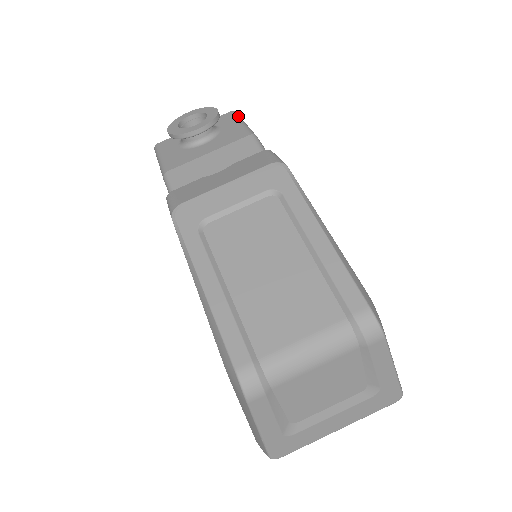
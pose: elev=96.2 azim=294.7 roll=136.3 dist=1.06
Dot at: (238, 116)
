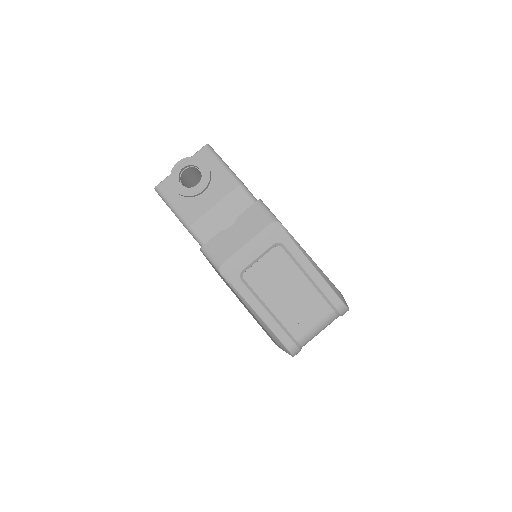
Dot at: (215, 153)
